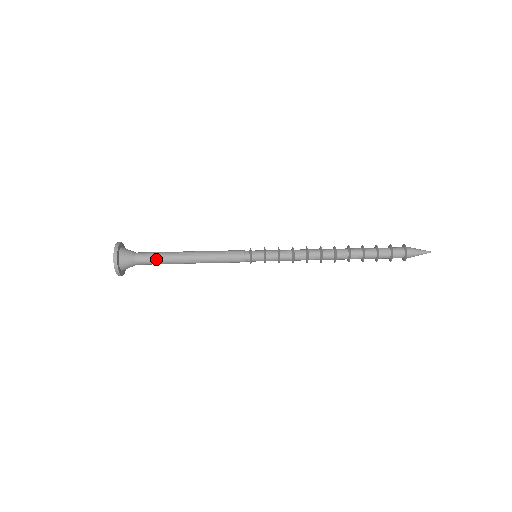
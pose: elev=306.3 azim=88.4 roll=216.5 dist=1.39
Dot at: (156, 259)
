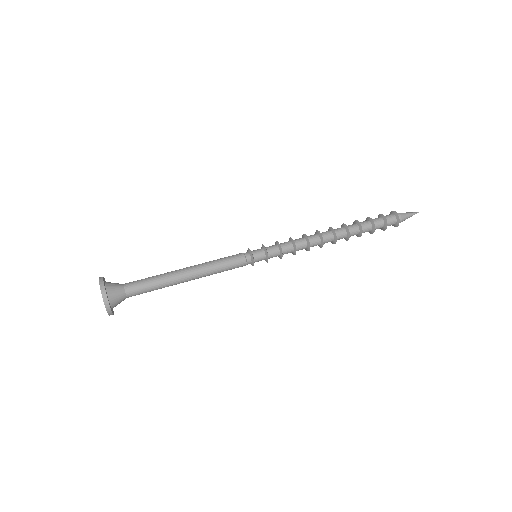
Dot at: (148, 280)
